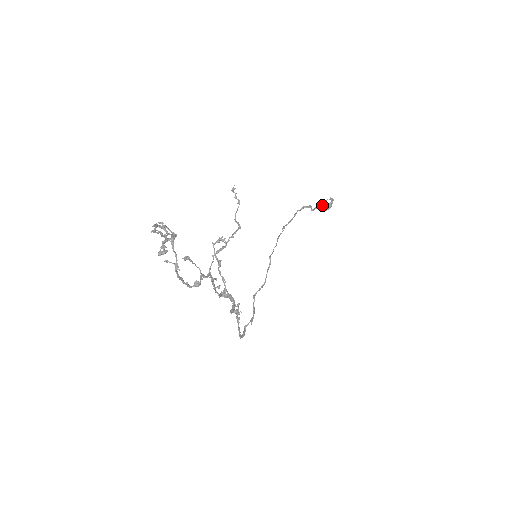
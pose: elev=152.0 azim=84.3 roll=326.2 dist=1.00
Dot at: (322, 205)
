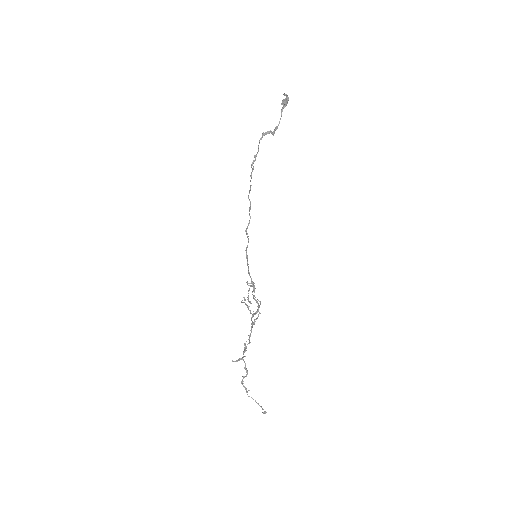
Dot at: occluded
